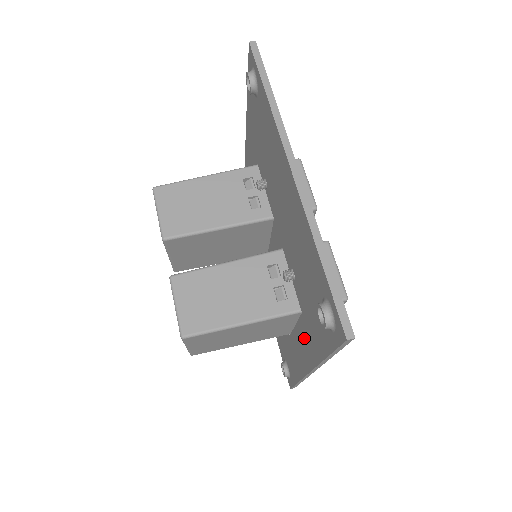
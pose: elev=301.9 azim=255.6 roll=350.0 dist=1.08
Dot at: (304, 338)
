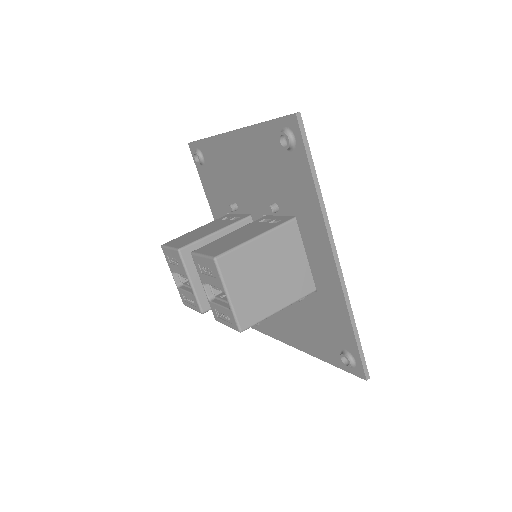
Dot at: (311, 235)
